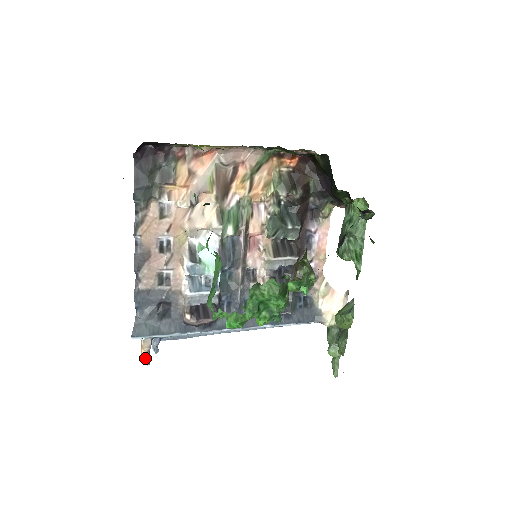
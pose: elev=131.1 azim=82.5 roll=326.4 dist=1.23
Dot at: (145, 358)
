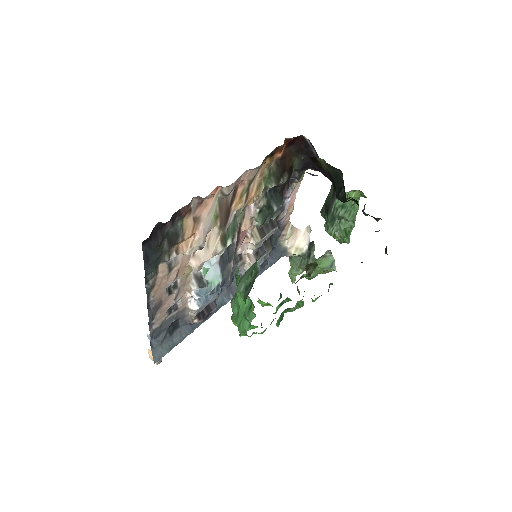
Dot at: (159, 361)
